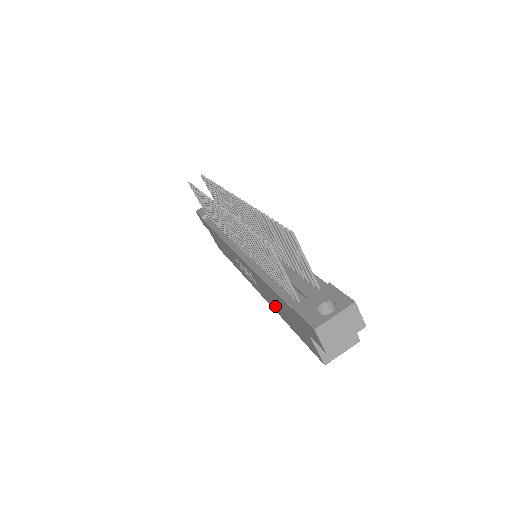
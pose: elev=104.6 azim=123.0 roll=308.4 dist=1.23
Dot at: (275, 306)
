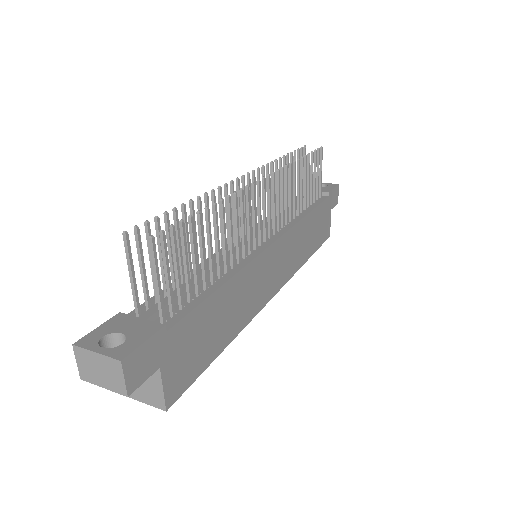
Dot at: occluded
